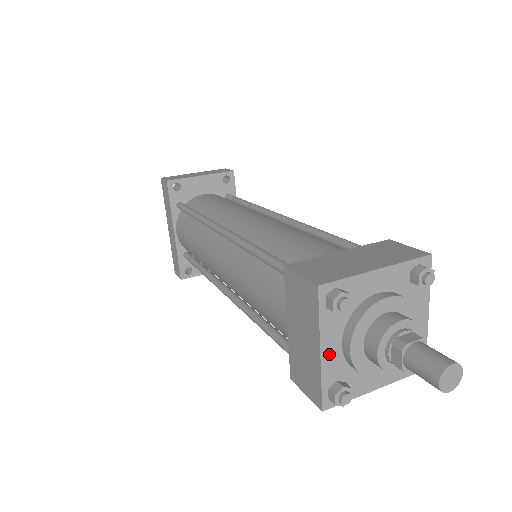
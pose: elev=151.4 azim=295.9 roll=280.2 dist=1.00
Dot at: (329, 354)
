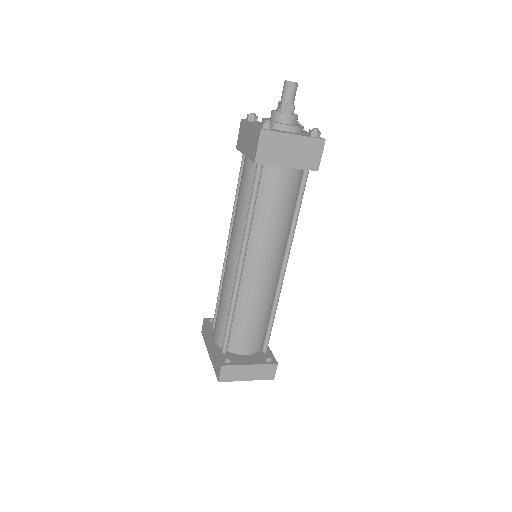
Dot at: (256, 125)
